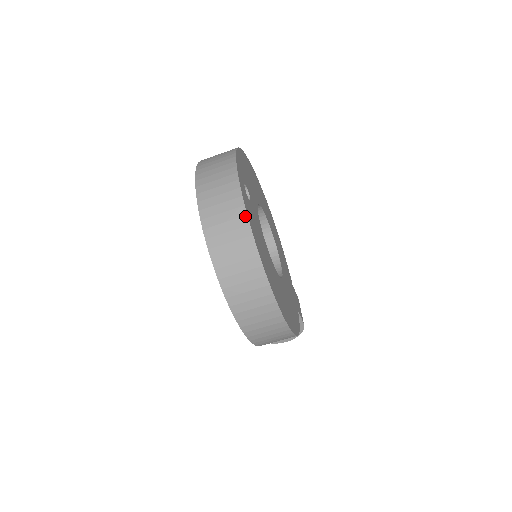
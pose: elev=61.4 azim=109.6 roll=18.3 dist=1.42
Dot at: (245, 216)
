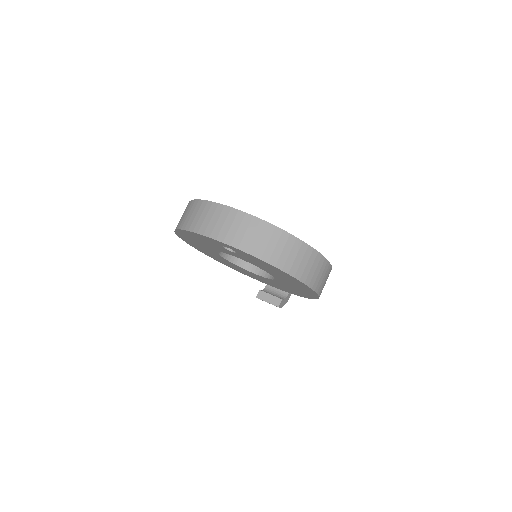
Dot at: (276, 228)
